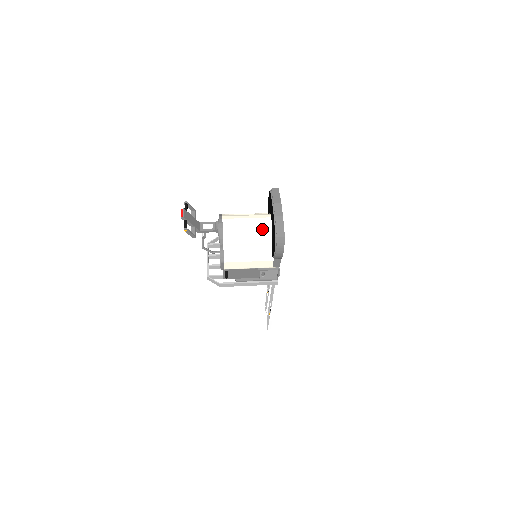
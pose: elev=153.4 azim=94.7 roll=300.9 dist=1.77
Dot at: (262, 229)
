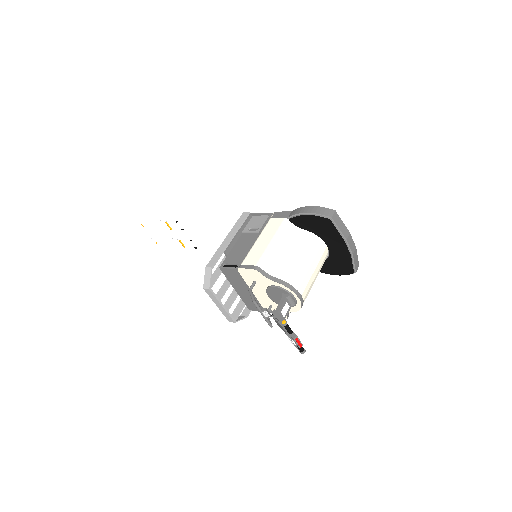
Dot at: (323, 263)
